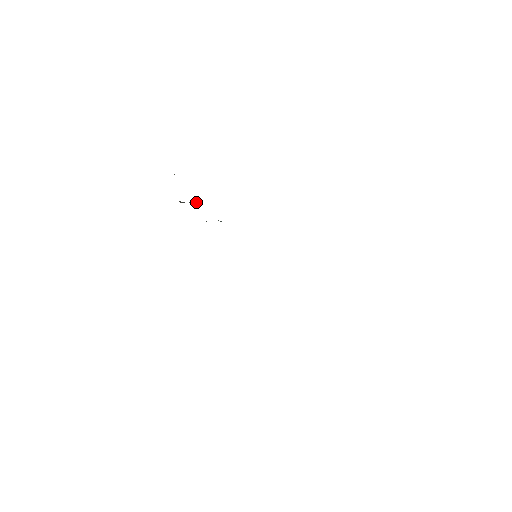
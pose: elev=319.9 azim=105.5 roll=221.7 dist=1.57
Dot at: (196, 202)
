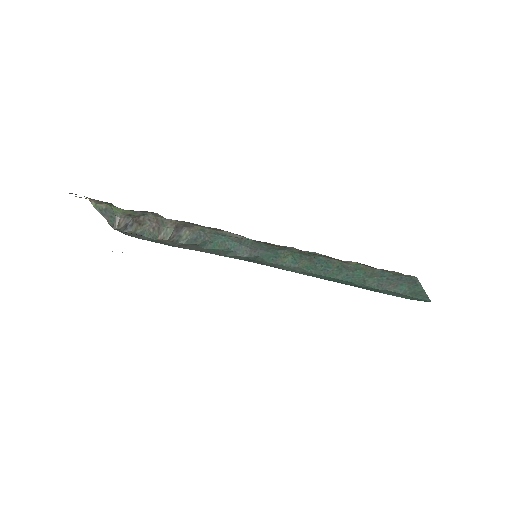
Dot at: (136, 233)
